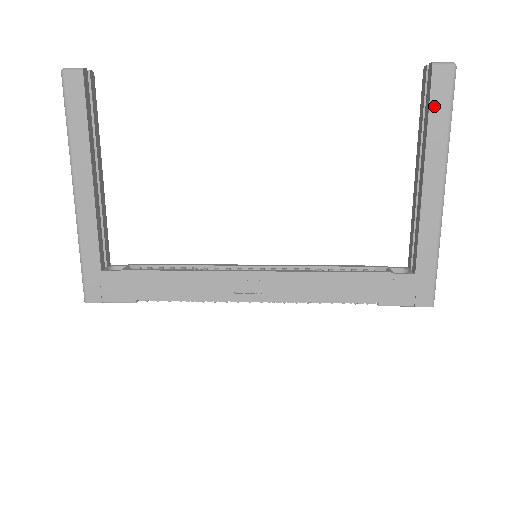
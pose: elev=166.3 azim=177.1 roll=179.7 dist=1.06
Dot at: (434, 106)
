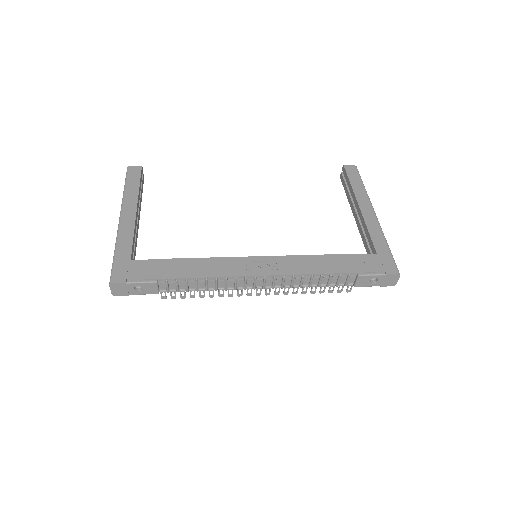
Dot at: (351, 179)
